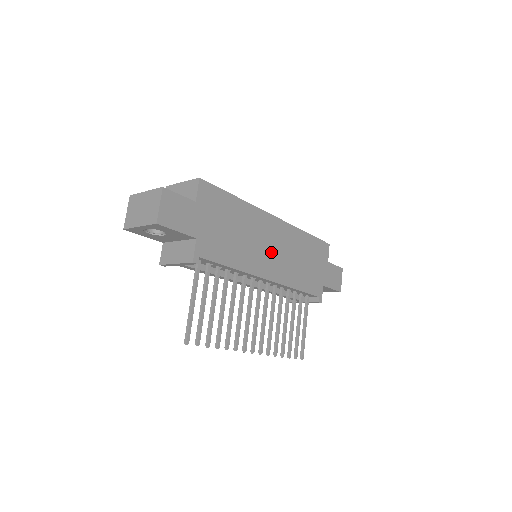
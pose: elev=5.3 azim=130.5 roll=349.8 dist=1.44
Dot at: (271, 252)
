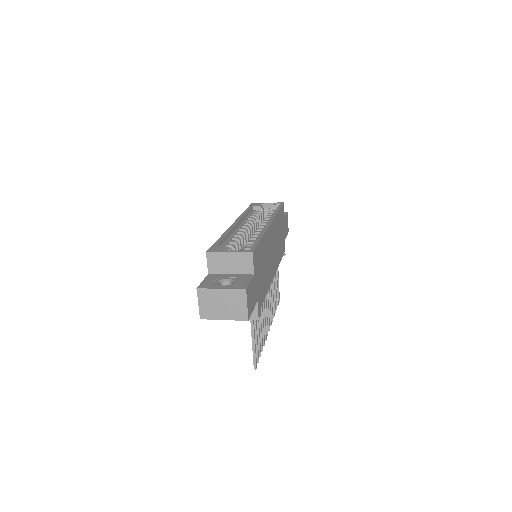
Dot at: (273, 254)
